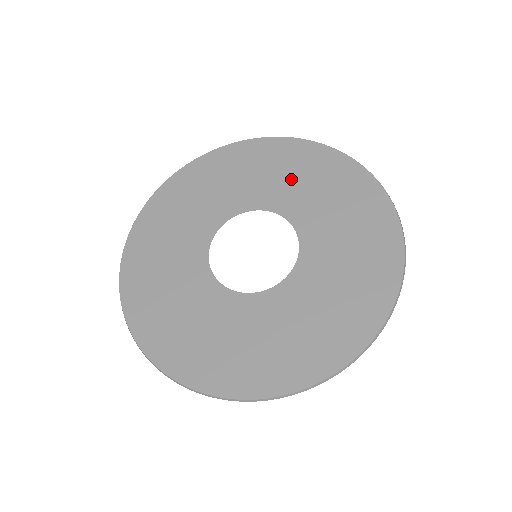
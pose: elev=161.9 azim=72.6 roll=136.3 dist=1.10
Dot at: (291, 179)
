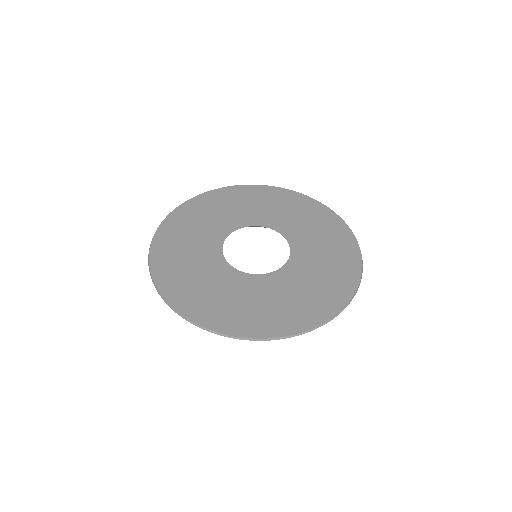
Dot at: (312, 229)
